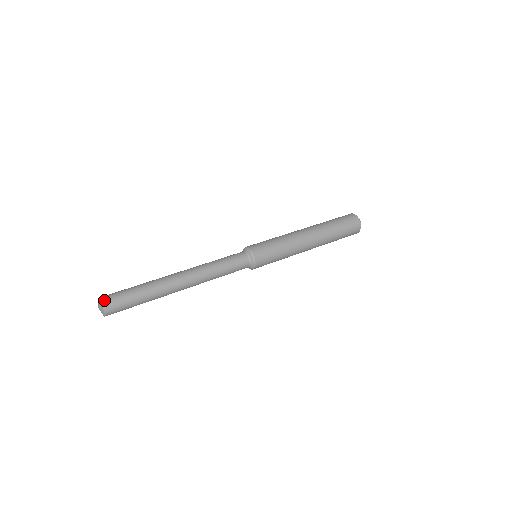
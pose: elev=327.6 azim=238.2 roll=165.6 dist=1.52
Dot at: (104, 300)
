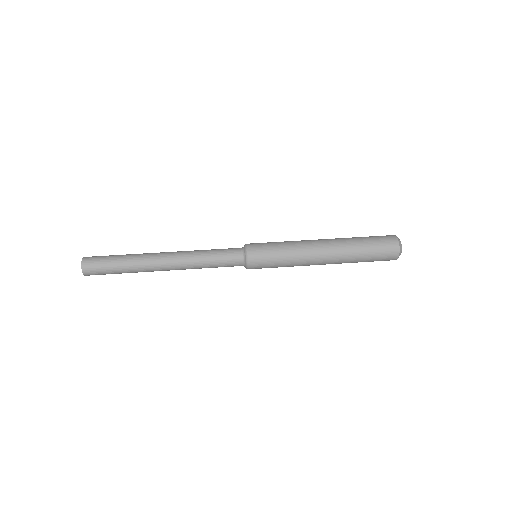
Dot at: (86, 258)
